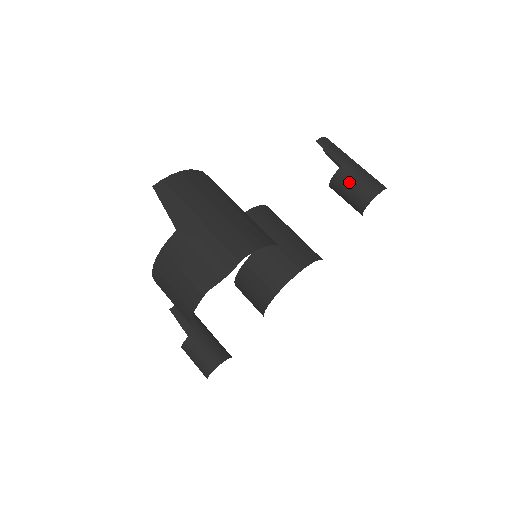
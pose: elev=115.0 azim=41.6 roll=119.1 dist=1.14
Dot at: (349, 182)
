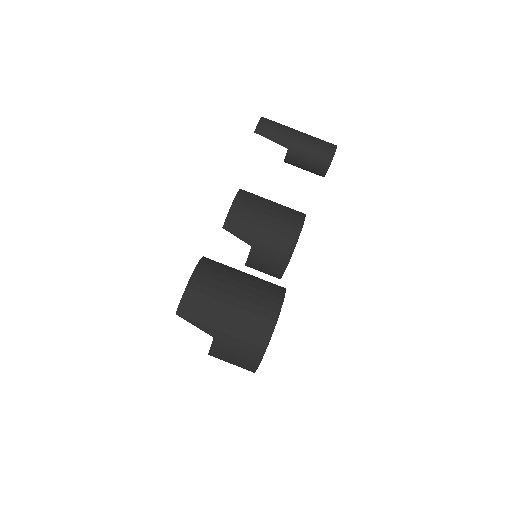
Dot at: (301, 160)
